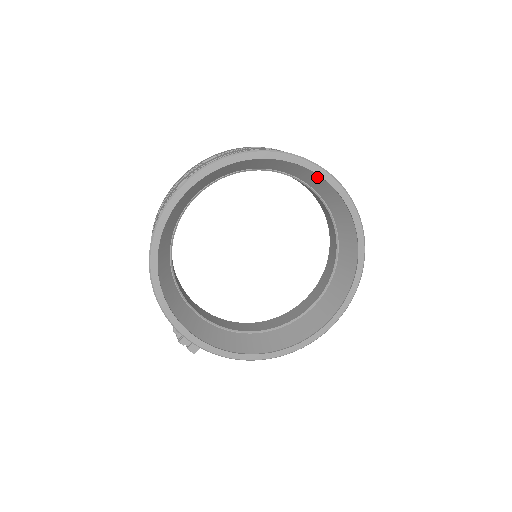
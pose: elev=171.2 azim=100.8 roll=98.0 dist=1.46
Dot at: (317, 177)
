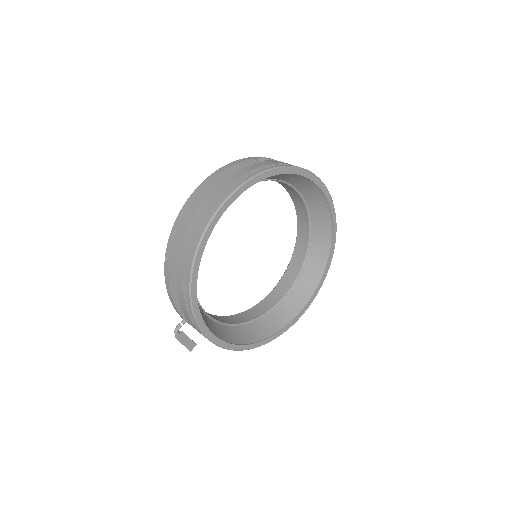
Dot at: (316, 189)
